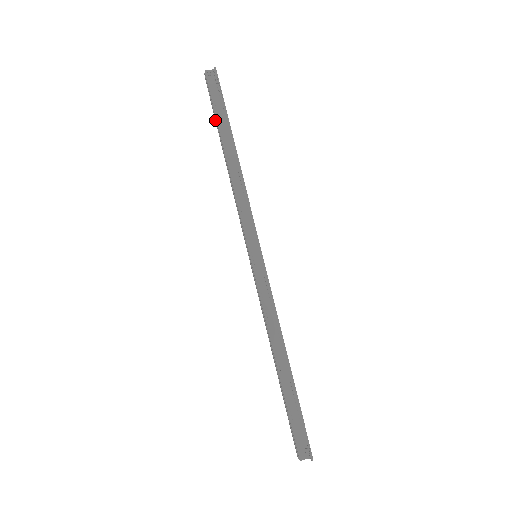
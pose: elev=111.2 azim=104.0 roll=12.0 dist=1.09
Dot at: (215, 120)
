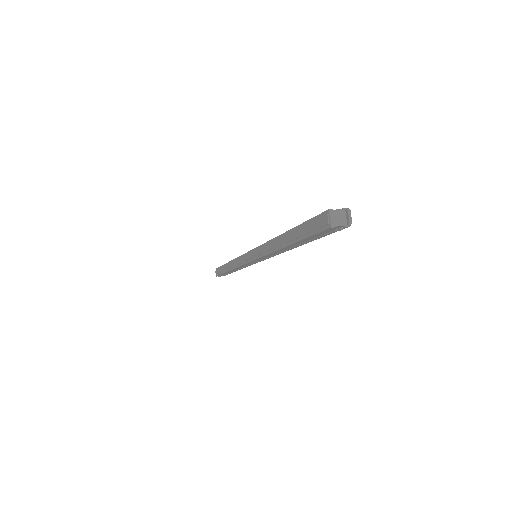
Dot at: (222, 270)
